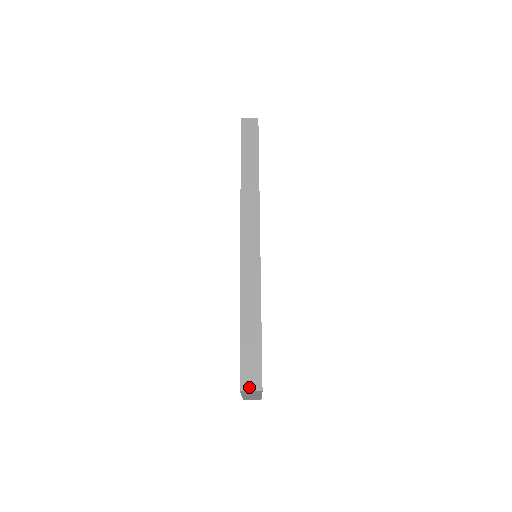
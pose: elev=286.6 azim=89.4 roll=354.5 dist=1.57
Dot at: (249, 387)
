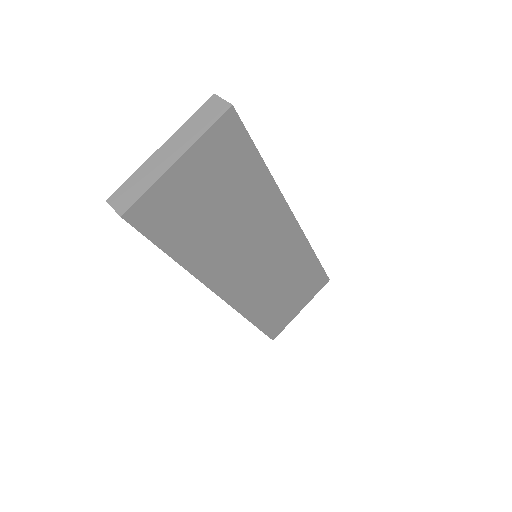
Dot at: (224, 102)
